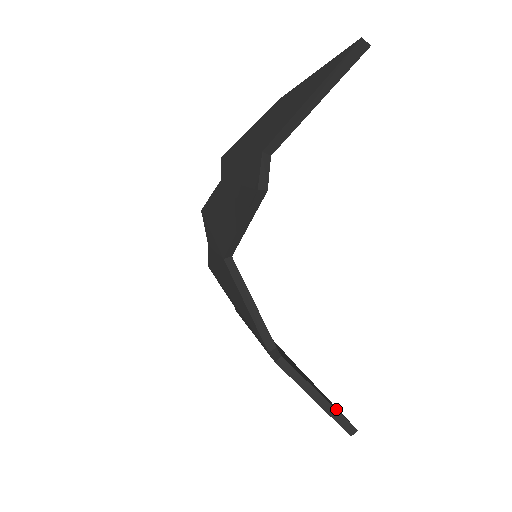
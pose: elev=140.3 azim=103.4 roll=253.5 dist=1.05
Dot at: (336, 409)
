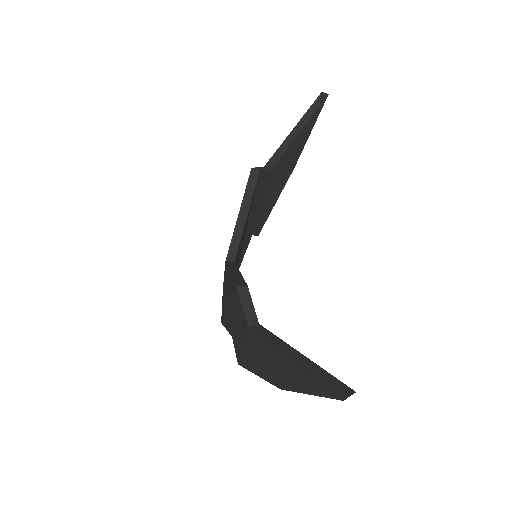
Dot at: (322, 369)
